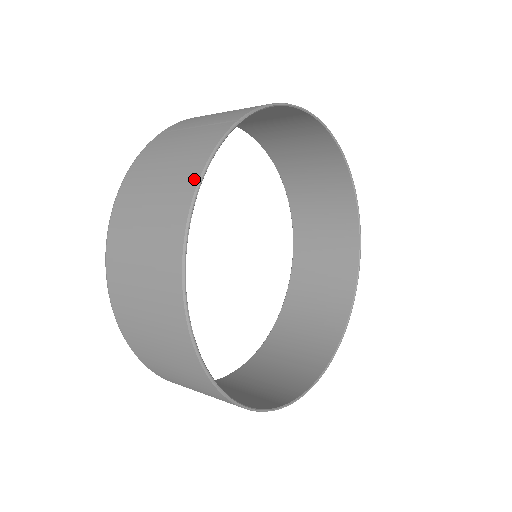
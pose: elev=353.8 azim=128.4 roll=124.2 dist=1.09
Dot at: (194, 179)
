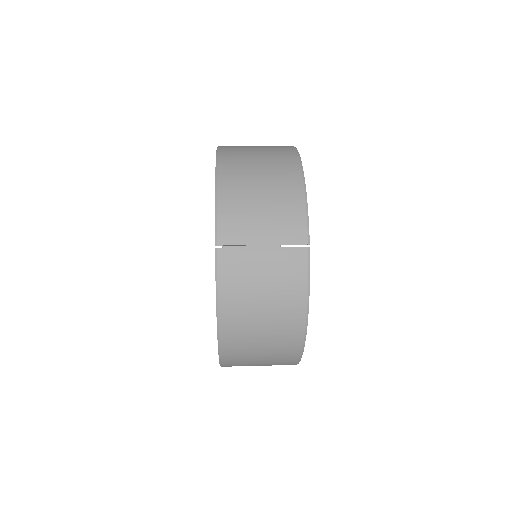
Dot at: (303, 307)
